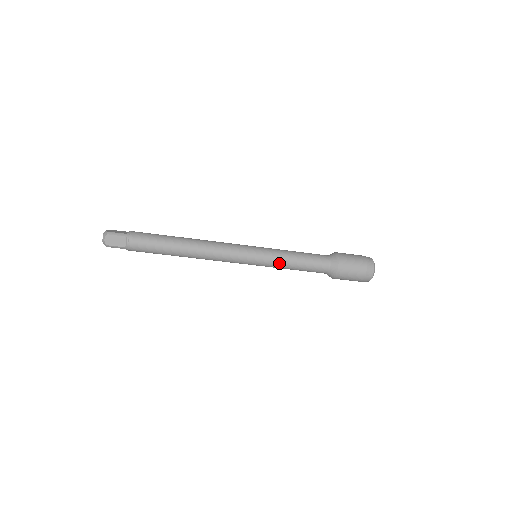
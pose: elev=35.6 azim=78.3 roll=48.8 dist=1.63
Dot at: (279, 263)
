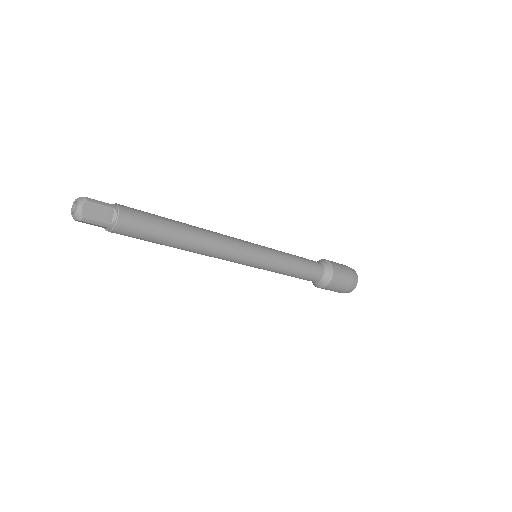
Dot at: (282, 265)
